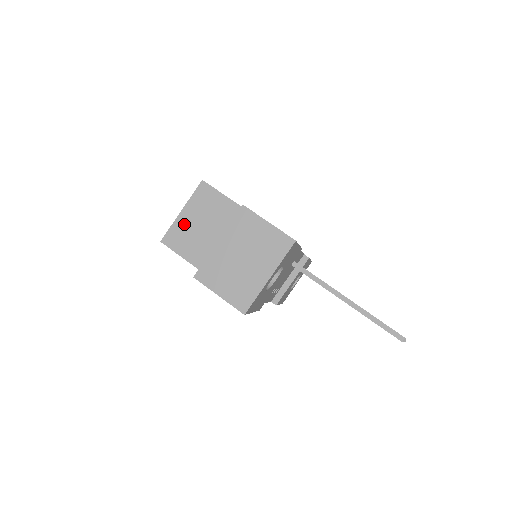
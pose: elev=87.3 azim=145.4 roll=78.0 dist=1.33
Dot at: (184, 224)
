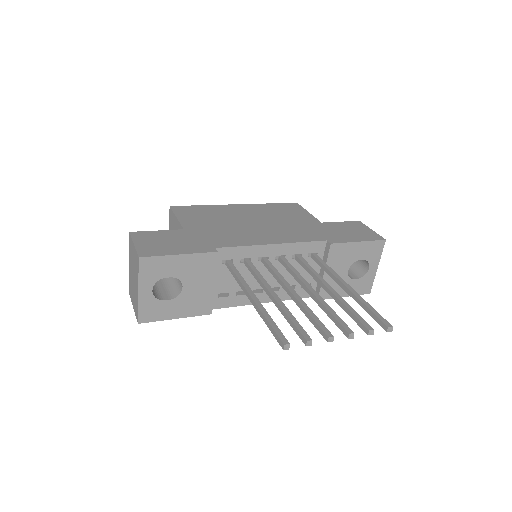
Dot at: occluded
